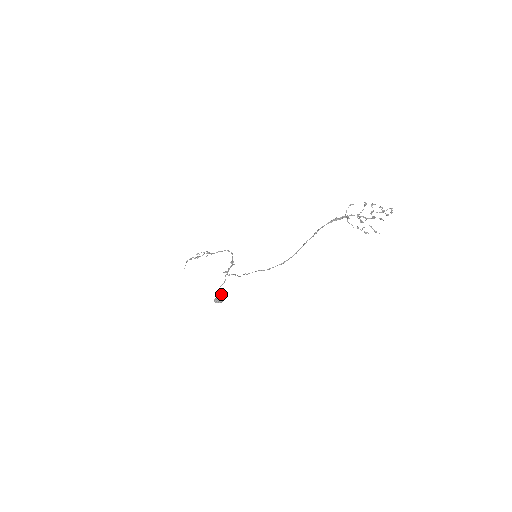
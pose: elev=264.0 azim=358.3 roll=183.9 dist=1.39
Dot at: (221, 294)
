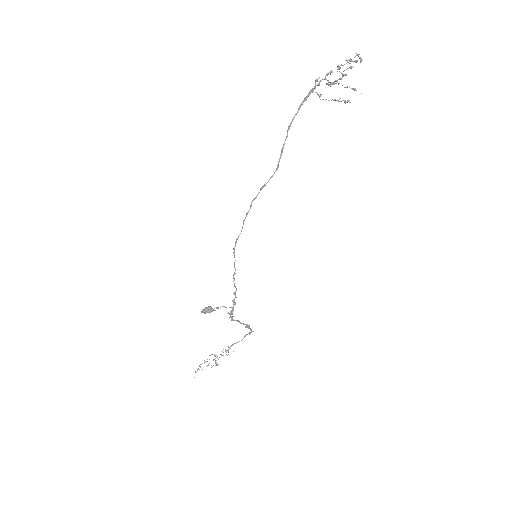
Dot at: (213, 310)
